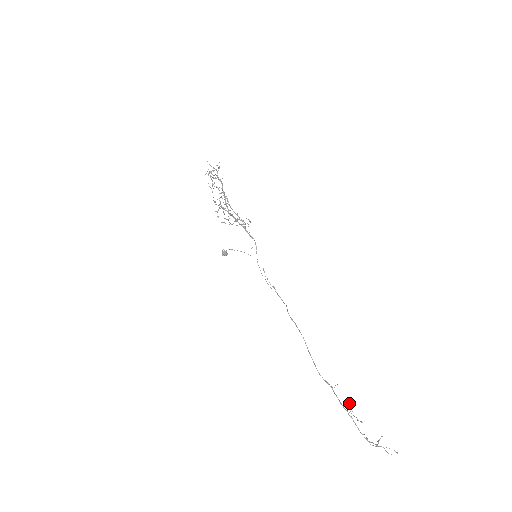
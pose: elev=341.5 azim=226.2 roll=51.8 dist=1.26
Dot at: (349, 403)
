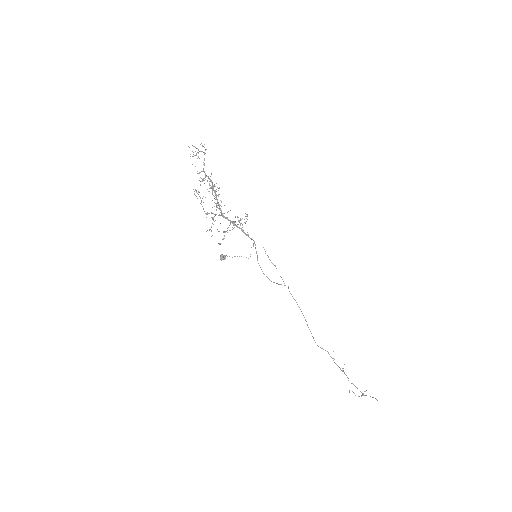
Dot at: (342, 368)
